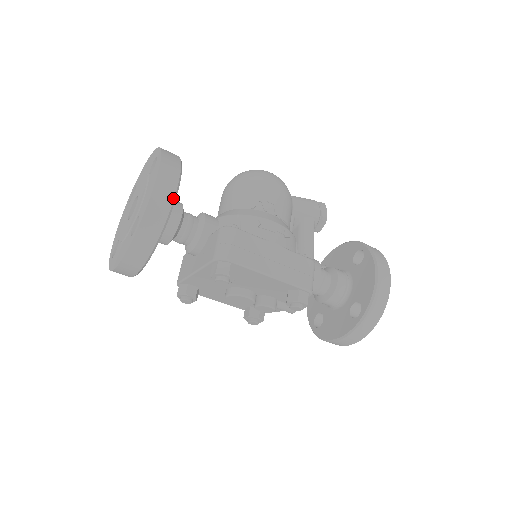
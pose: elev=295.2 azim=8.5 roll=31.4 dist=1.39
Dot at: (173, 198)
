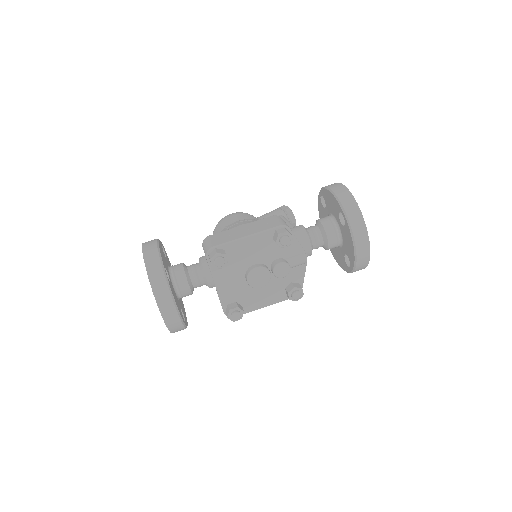
Dot at: (157, 247)
